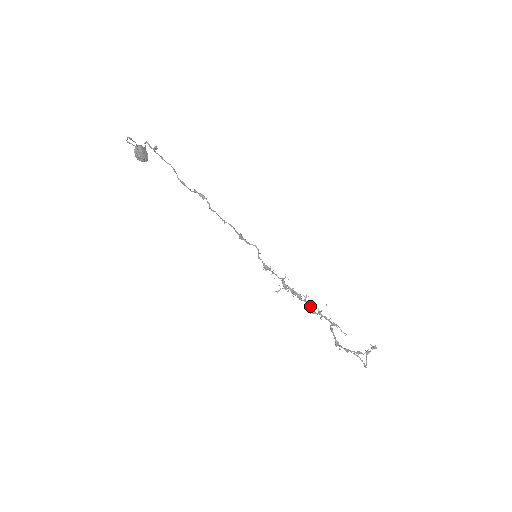
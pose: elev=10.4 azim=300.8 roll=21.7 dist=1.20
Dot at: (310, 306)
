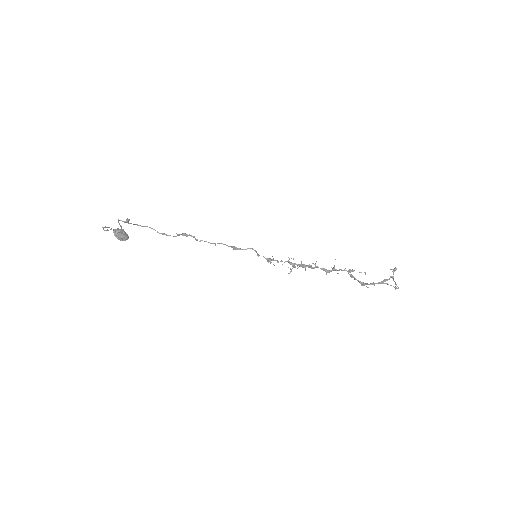
Dot at: (322, 268)
